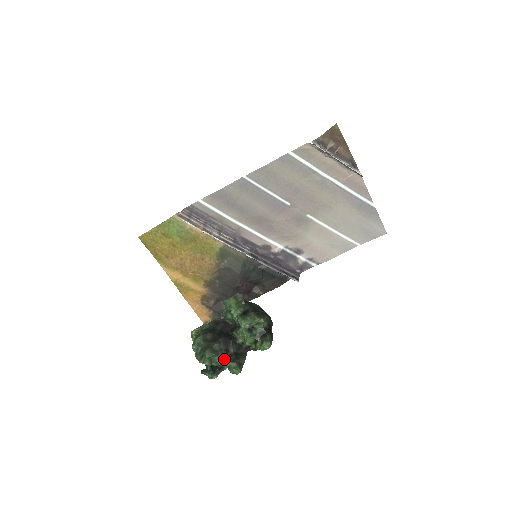
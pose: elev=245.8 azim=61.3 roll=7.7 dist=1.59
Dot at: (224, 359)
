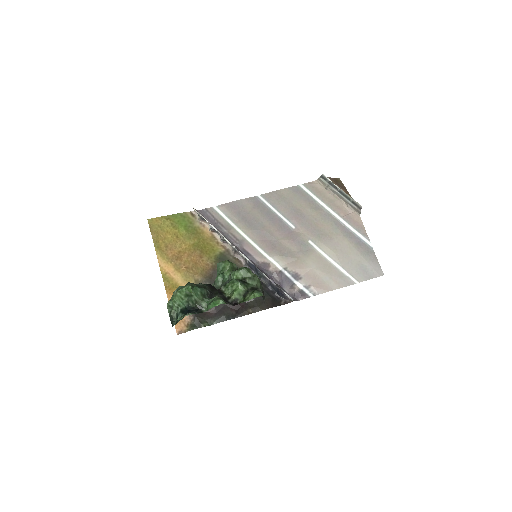
Dot at: (206, 297)
